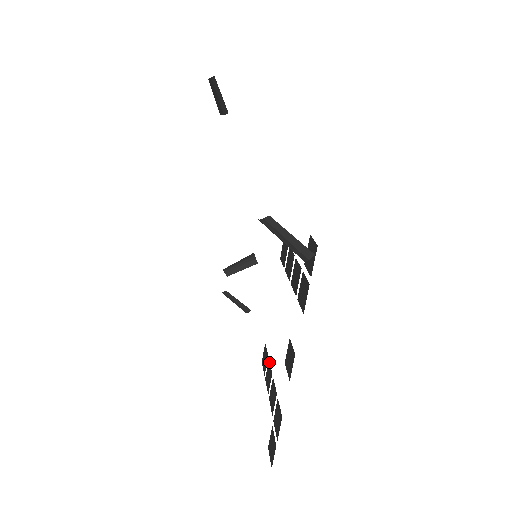
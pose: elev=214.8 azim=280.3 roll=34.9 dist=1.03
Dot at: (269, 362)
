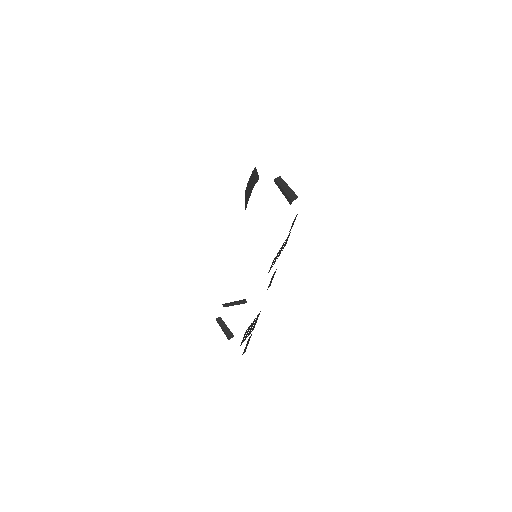
Dot at: occluded
